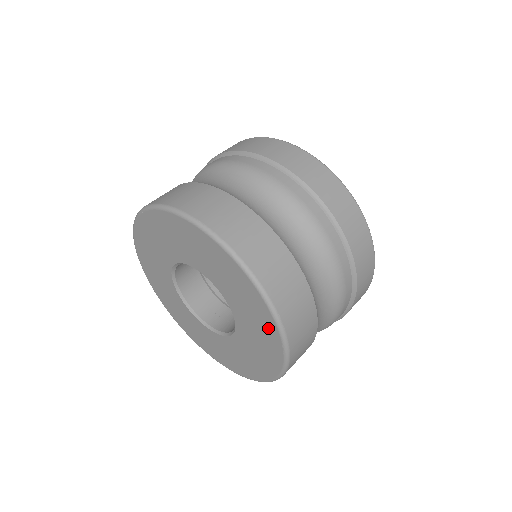
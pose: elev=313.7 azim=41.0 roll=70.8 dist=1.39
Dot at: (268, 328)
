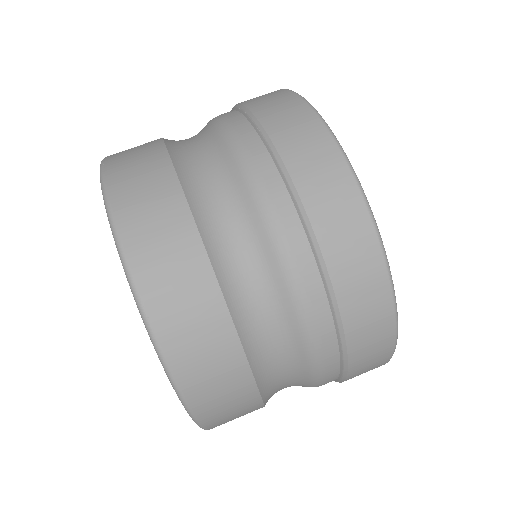
Dot at: occluded
